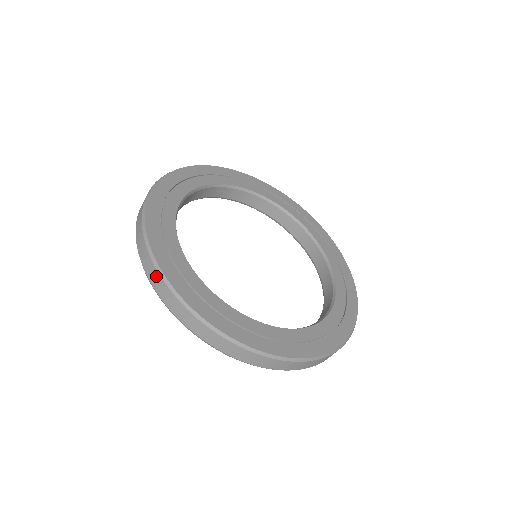
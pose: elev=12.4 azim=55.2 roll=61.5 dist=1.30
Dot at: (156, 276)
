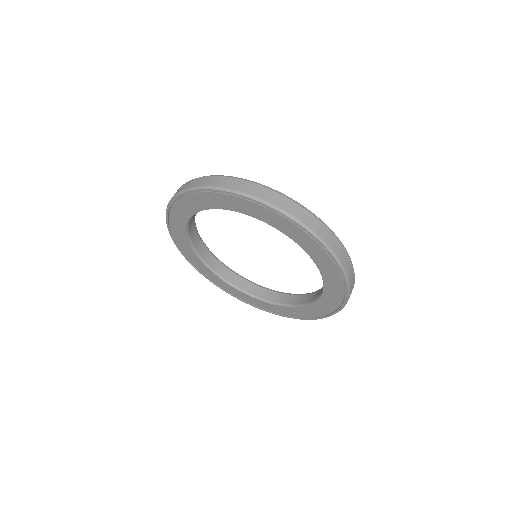
Dot at: (247, 184)
